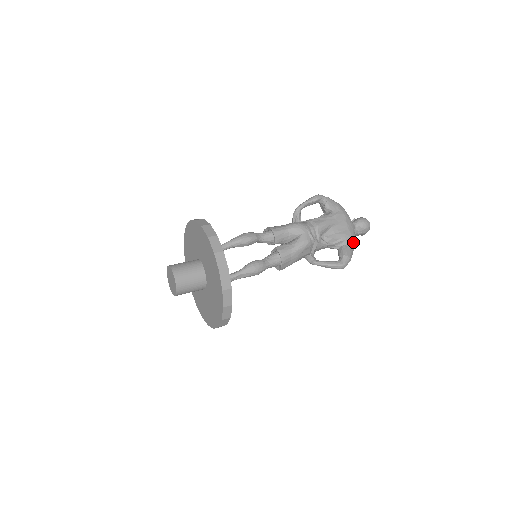
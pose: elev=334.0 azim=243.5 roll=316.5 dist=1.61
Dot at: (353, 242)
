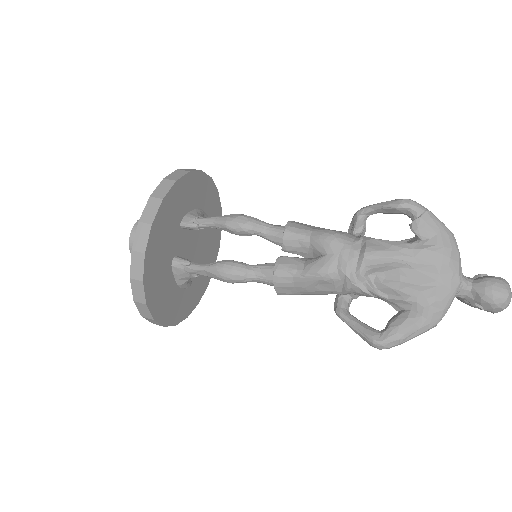
Dot at: (434, 314)
